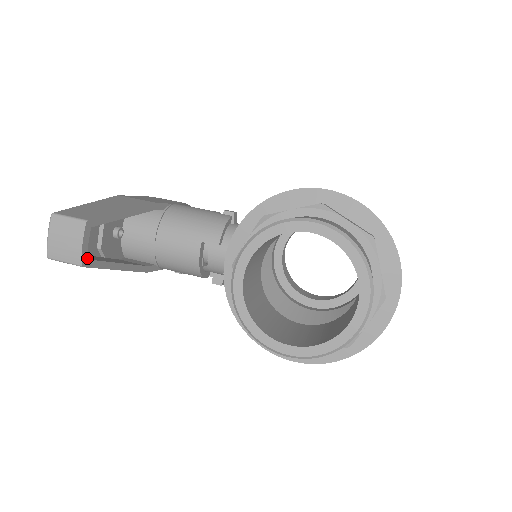
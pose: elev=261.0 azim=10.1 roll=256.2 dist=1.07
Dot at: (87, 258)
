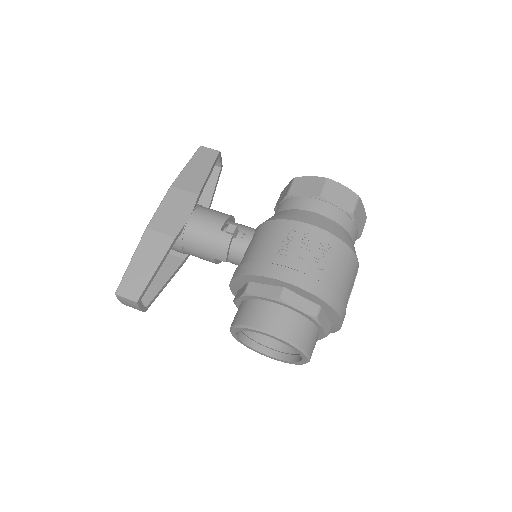
Dot at: (145, 300)
